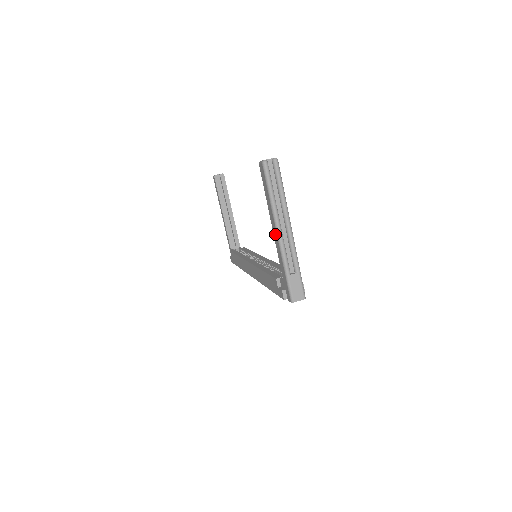
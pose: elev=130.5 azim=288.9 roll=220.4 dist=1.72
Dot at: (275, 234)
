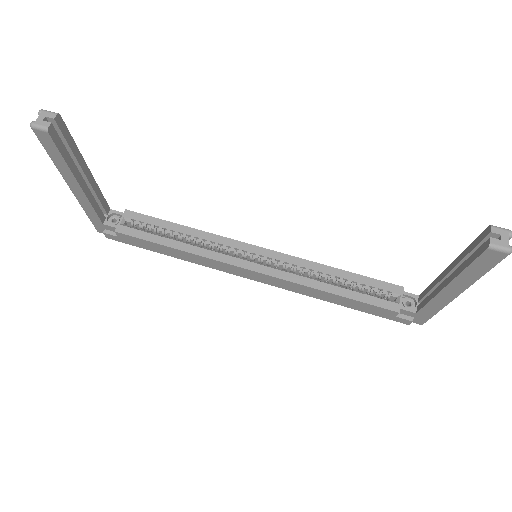
Dot at: (449, 295)
